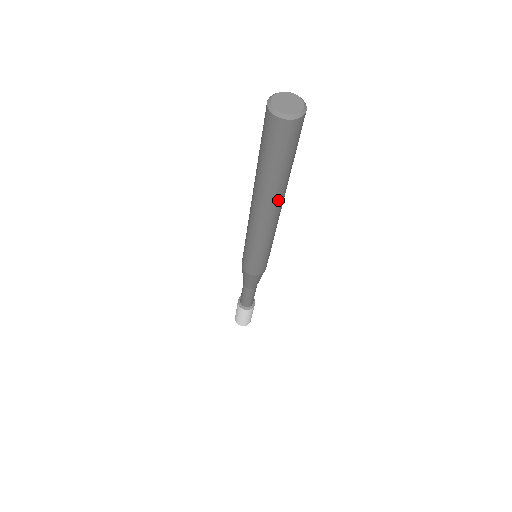
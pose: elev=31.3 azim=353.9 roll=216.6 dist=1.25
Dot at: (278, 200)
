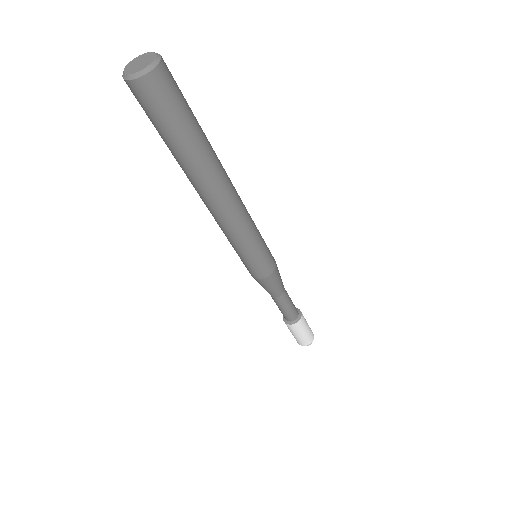
Dot at: (197, 183)
